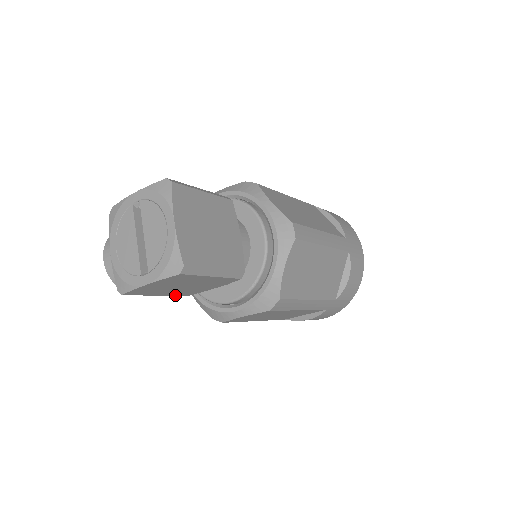
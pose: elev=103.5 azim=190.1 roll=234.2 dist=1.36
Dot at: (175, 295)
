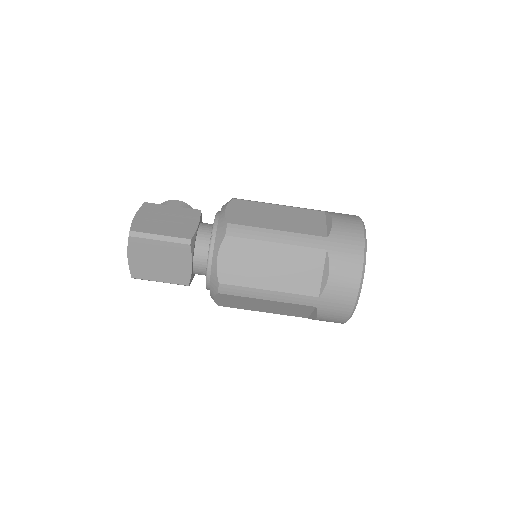
Dot at: occluded
